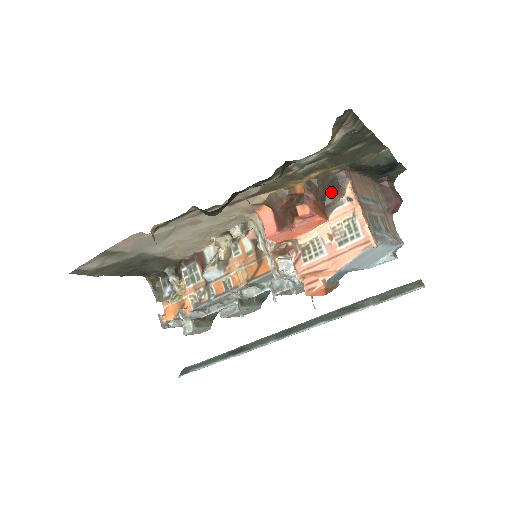
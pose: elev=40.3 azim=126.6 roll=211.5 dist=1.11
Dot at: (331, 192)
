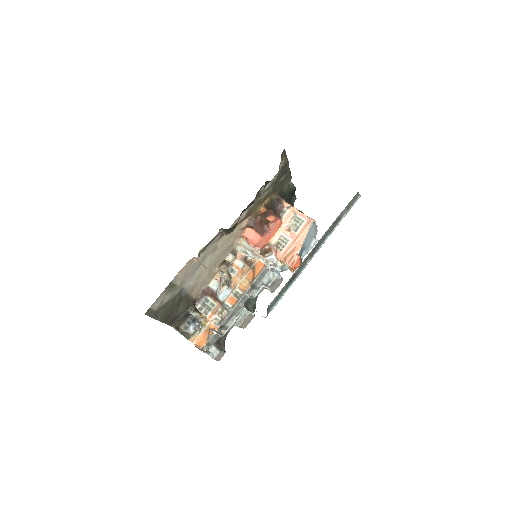
Dot at: (277, 209)
